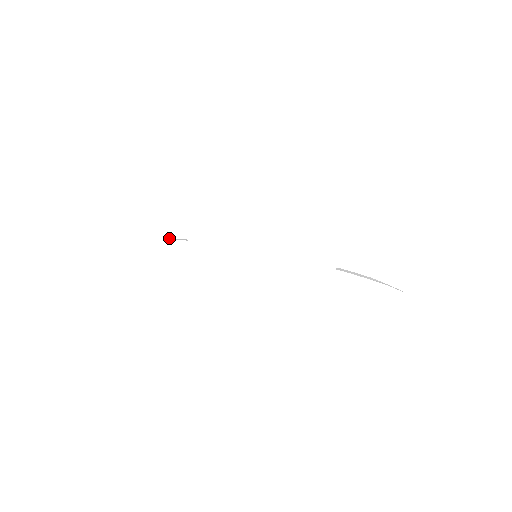
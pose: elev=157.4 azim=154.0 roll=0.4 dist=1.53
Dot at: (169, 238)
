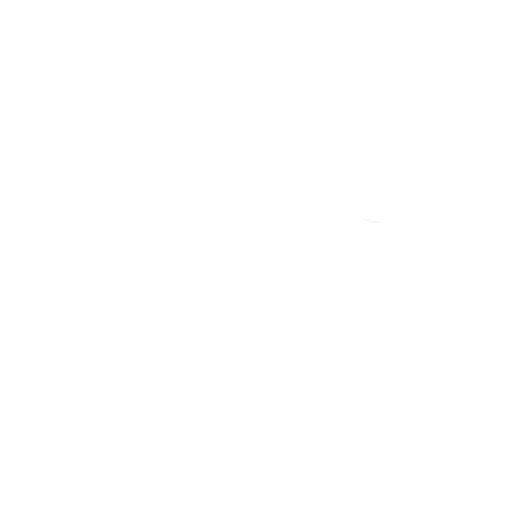
Dot at: (126, 301)
